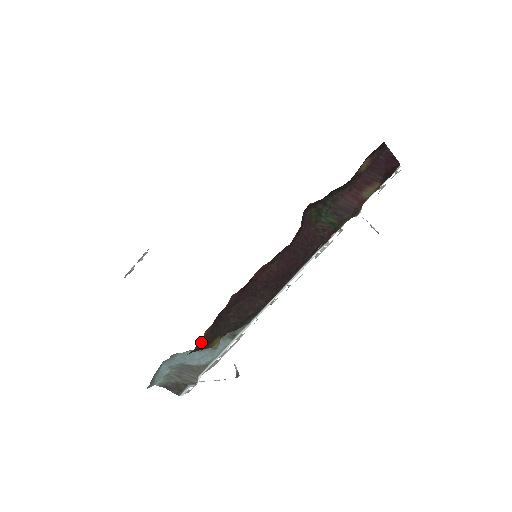
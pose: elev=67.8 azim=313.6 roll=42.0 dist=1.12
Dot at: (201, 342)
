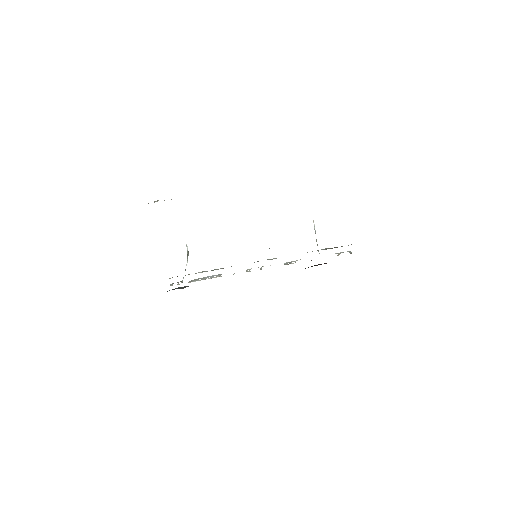
Dot at: occluded
